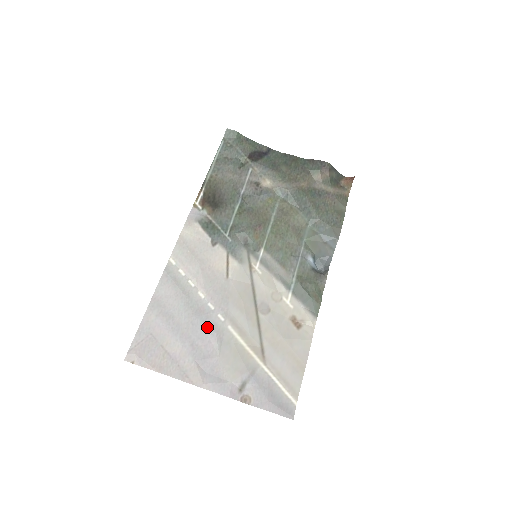
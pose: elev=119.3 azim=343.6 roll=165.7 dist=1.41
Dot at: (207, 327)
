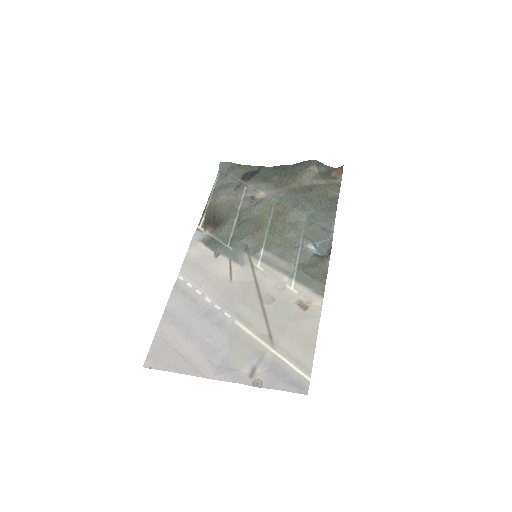
Dot at: (215, 325)
